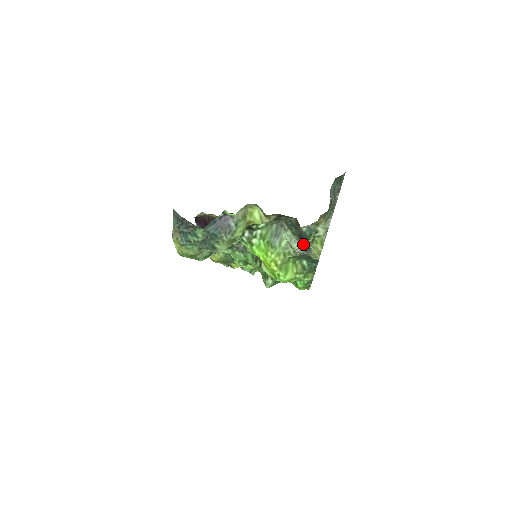
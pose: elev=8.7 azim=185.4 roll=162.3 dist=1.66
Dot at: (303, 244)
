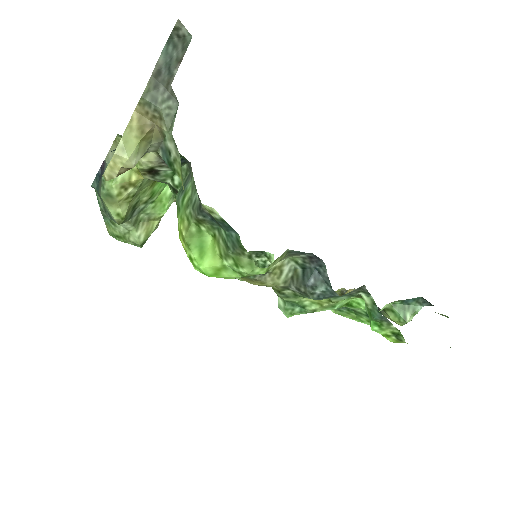
Dot at: (111, 166)
